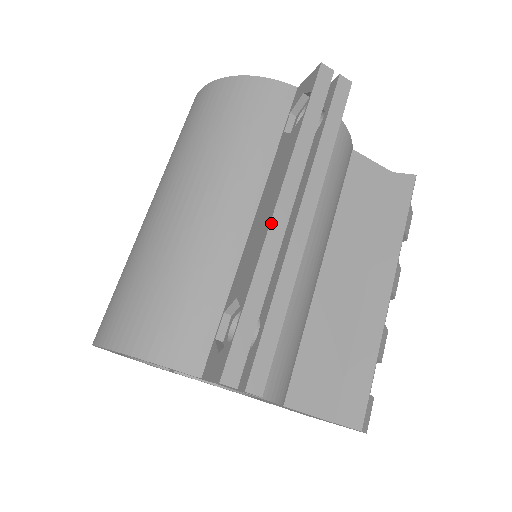
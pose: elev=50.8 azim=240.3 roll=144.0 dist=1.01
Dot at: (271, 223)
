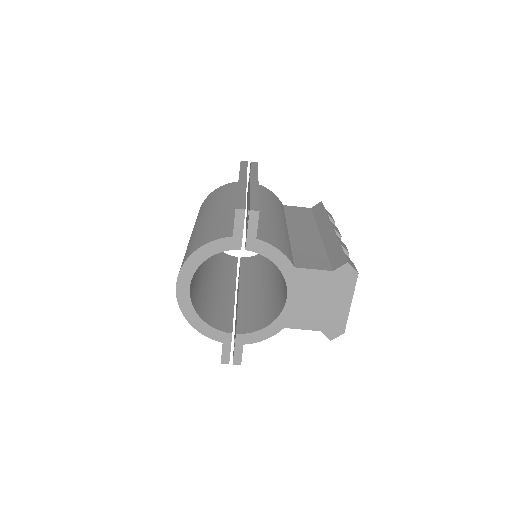
Dot at: (239, 184)
